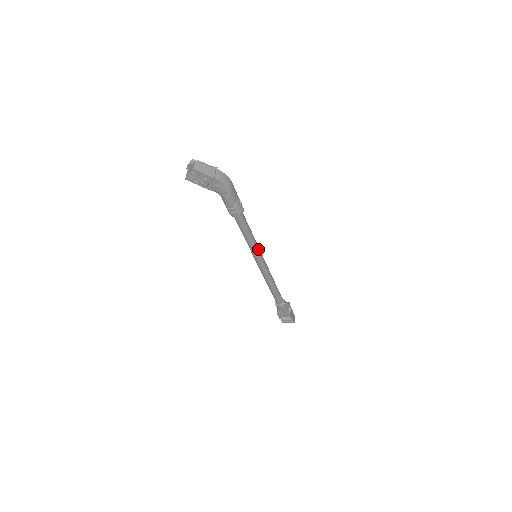
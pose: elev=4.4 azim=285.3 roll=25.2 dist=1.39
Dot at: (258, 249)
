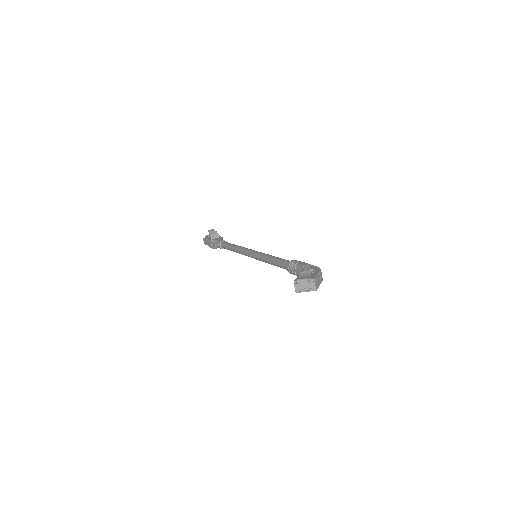
Dot at: occluded
